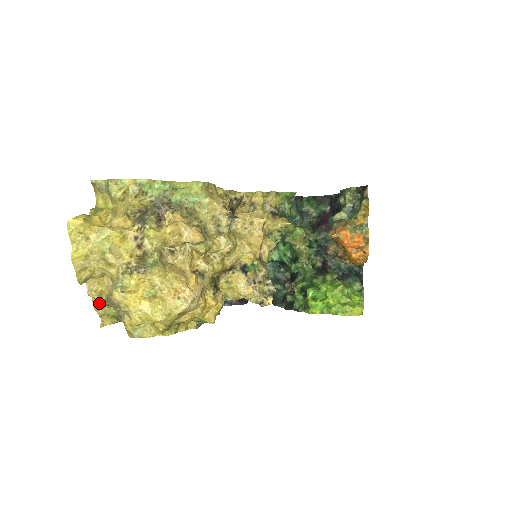
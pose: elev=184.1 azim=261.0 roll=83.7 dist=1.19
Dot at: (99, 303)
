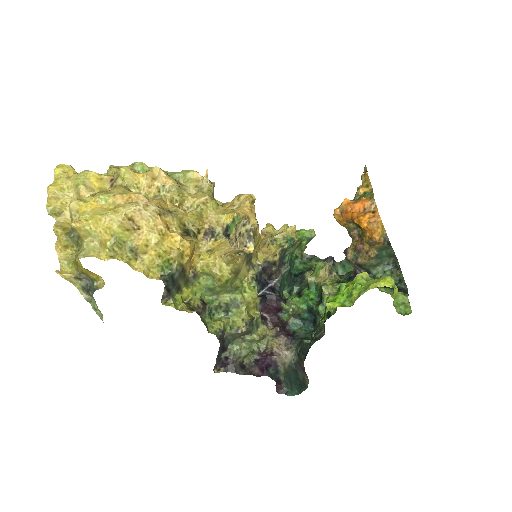
Dot at: (61, 237)
